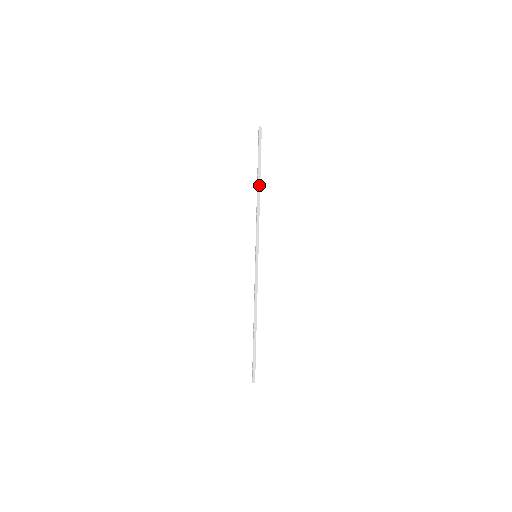
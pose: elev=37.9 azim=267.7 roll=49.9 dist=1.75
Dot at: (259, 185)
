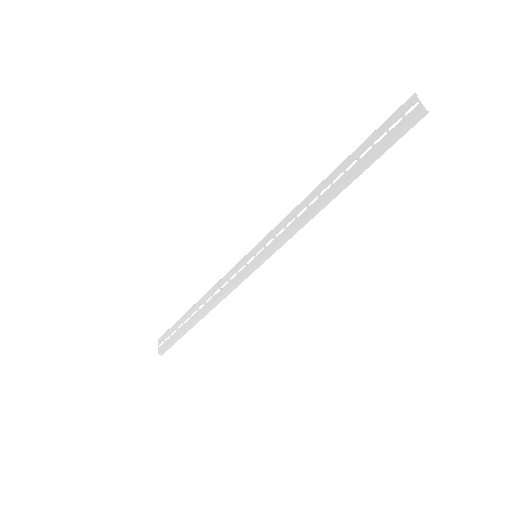
Dot at: (339, 192)
